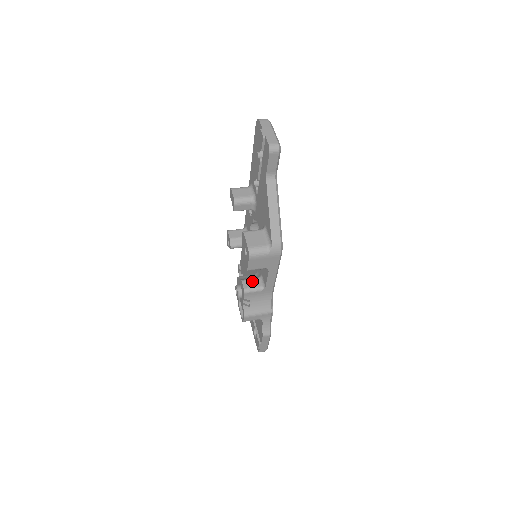
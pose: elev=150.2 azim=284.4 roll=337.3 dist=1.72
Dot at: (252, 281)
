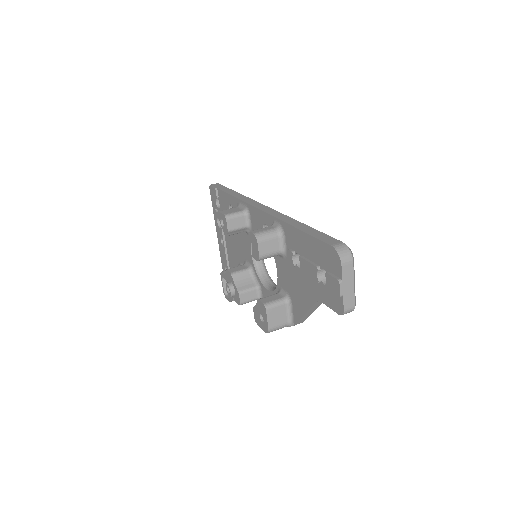
Dot at: (250, 293)
